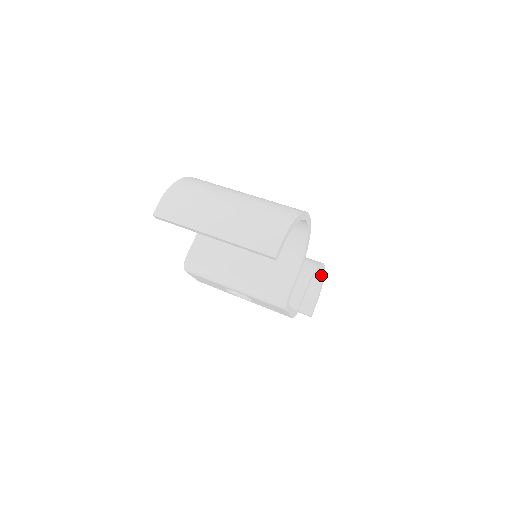
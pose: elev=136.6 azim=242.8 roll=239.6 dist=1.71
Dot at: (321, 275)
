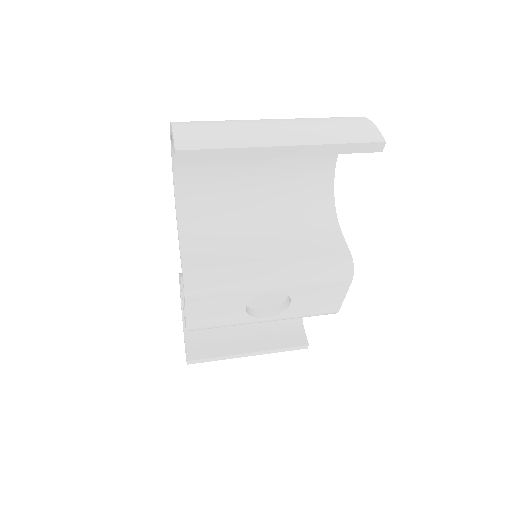
Dot at: occluded
